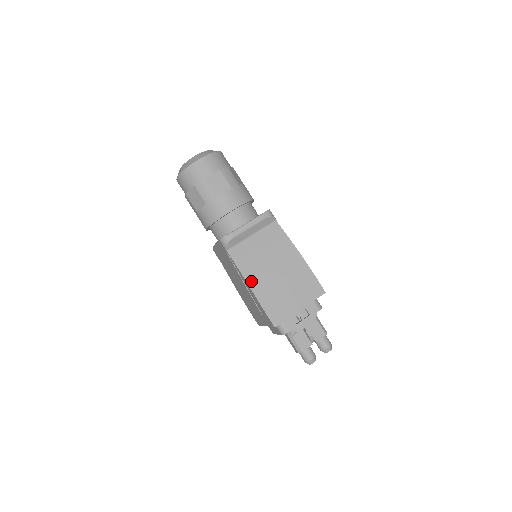
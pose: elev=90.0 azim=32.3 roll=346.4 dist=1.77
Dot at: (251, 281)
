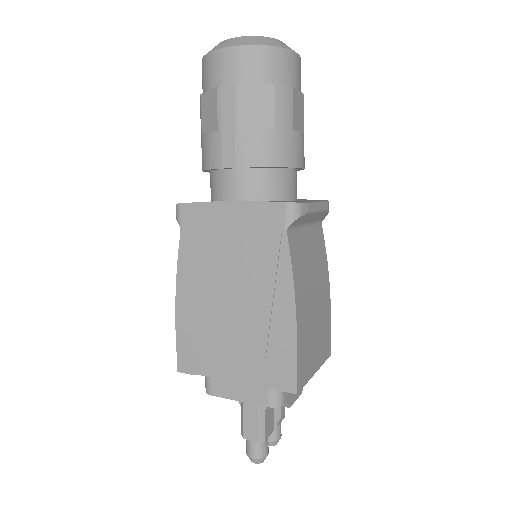
Dot at: (298, 299)
